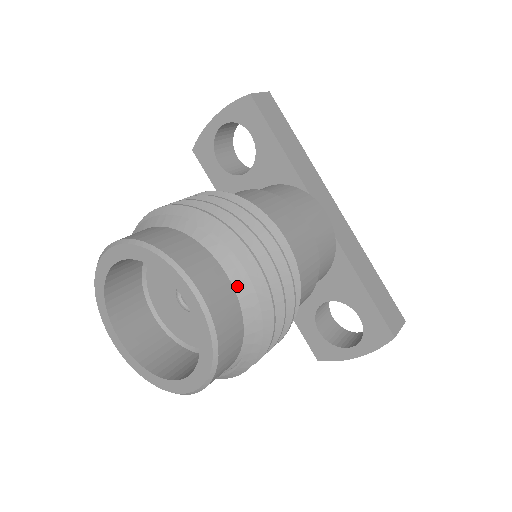
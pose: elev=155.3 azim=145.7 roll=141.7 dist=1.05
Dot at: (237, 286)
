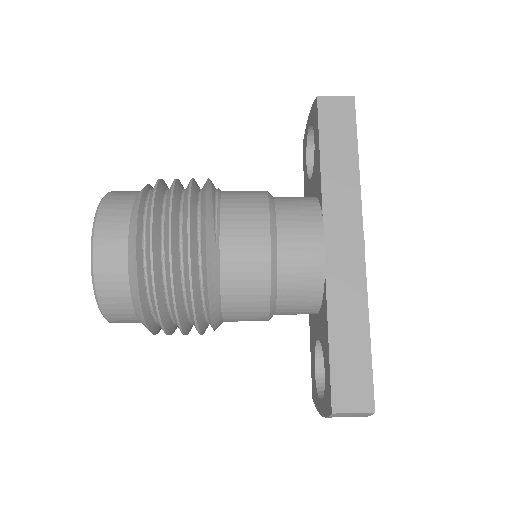
Dot at: (130, 254)
